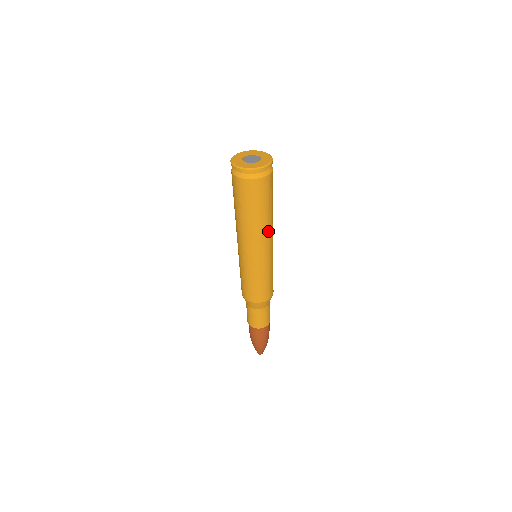
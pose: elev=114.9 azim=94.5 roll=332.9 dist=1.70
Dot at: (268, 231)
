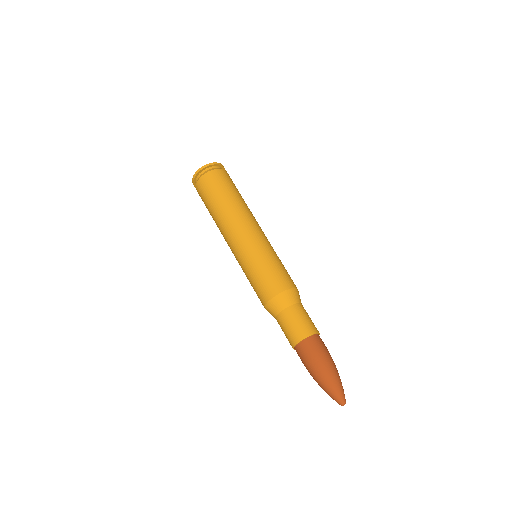
Dot at: (250, 213)
